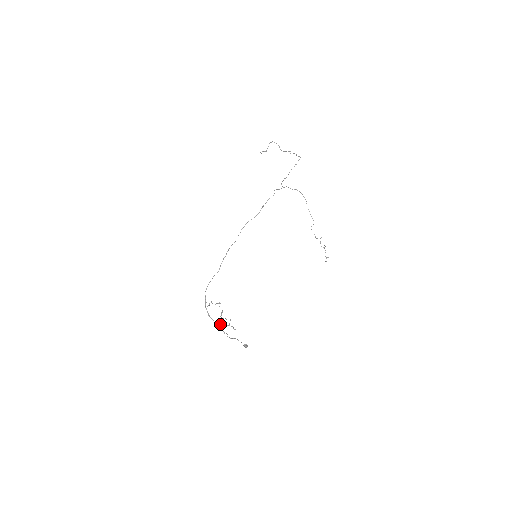
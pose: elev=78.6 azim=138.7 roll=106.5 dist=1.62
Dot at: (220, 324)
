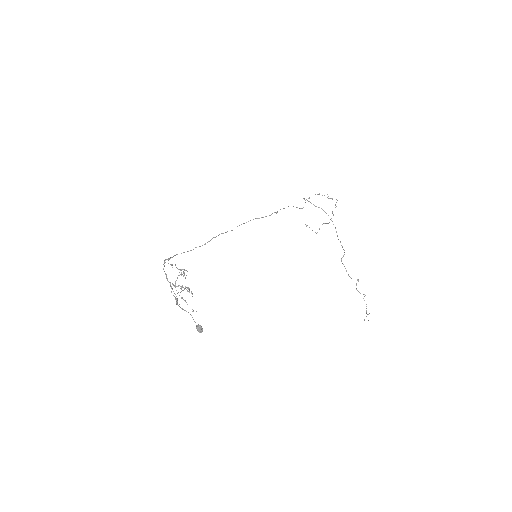
Dot at: occluded
